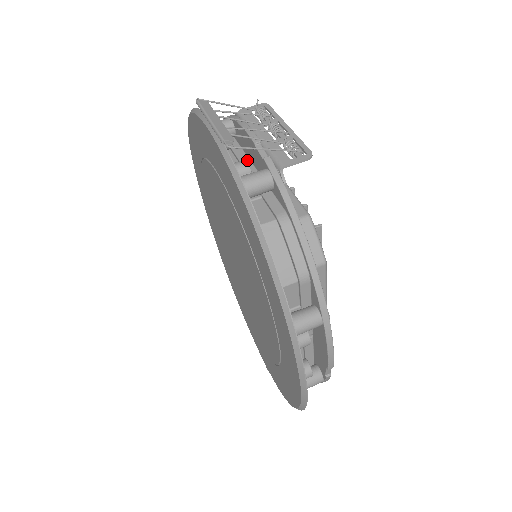
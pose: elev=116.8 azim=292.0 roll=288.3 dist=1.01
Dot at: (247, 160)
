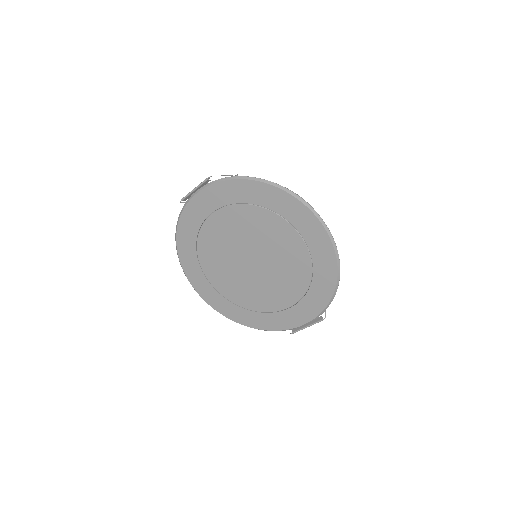
Dot at: occluded
